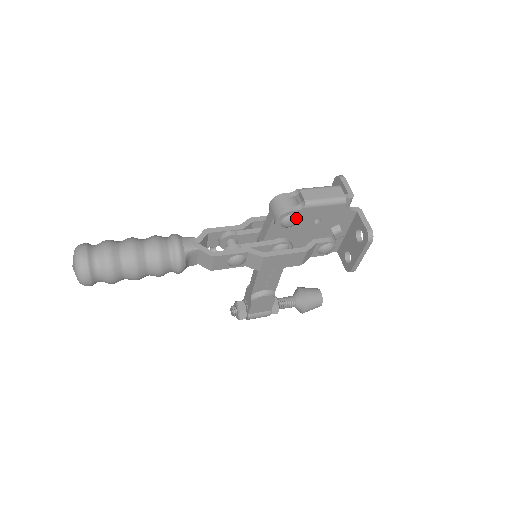
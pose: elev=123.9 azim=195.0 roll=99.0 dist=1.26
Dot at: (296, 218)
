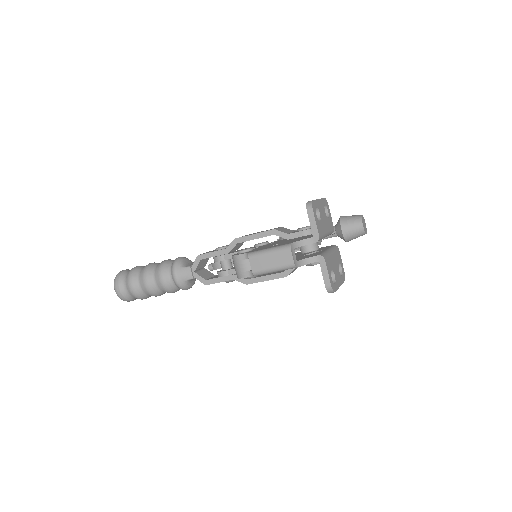
Dot at: (254, 276)
